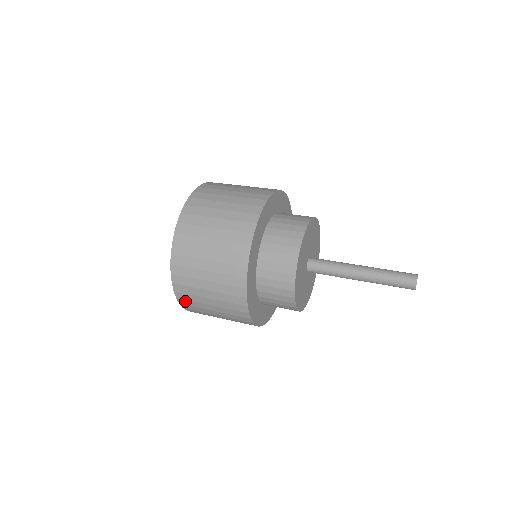
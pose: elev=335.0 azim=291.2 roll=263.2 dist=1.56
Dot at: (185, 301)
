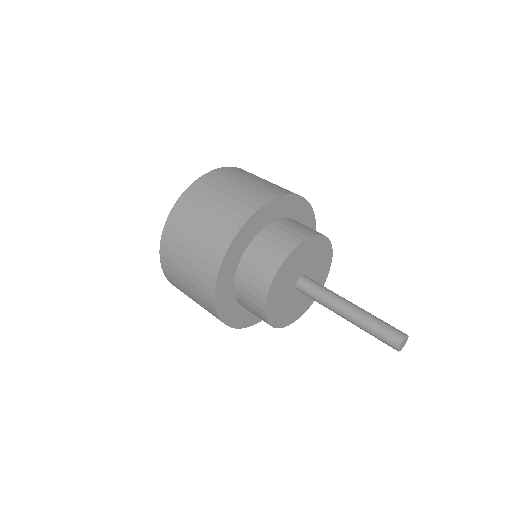
Dot at: (166, 267)
